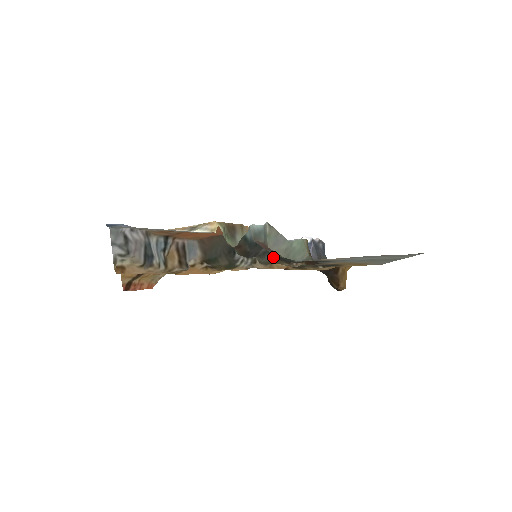
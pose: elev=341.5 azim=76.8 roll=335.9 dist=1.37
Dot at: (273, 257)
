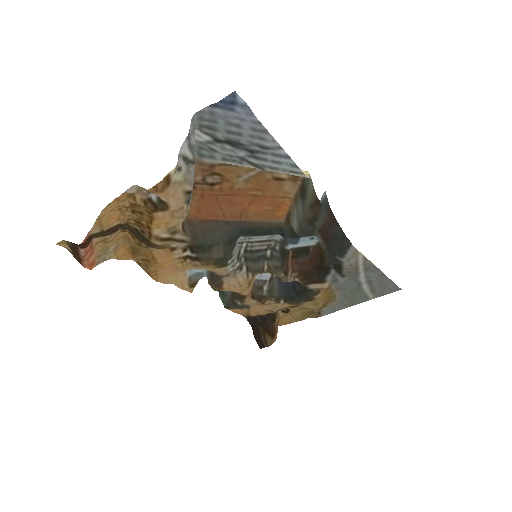
Dot at: (270, 264)
